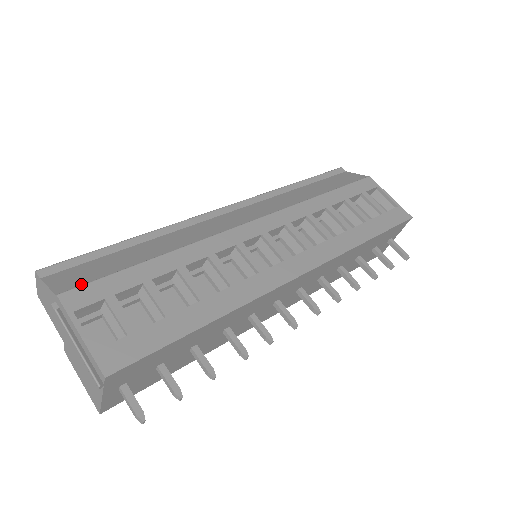
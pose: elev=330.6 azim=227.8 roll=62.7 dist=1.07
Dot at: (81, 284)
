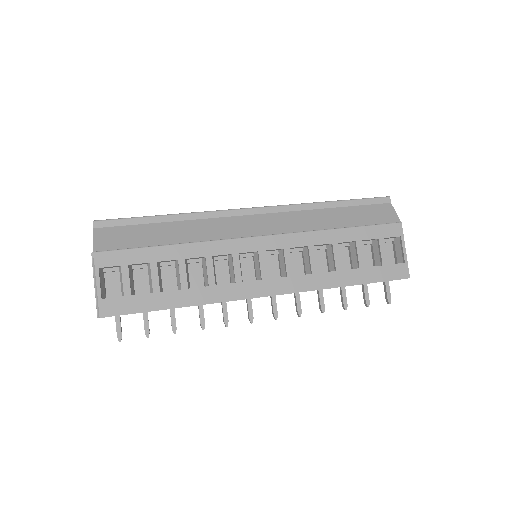
Dot at: (111, 249)
